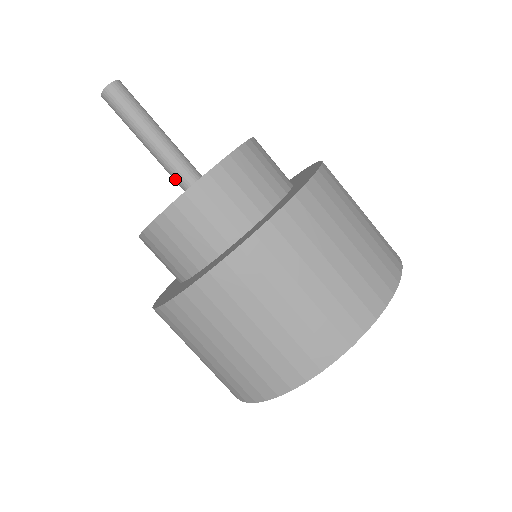
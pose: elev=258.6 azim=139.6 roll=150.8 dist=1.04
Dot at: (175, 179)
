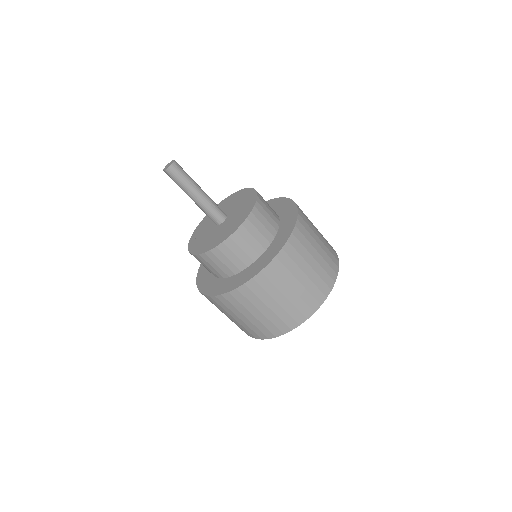
Dot at: (211, 217)
